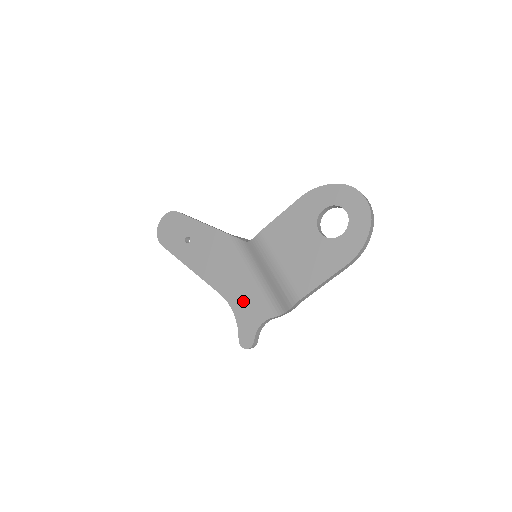
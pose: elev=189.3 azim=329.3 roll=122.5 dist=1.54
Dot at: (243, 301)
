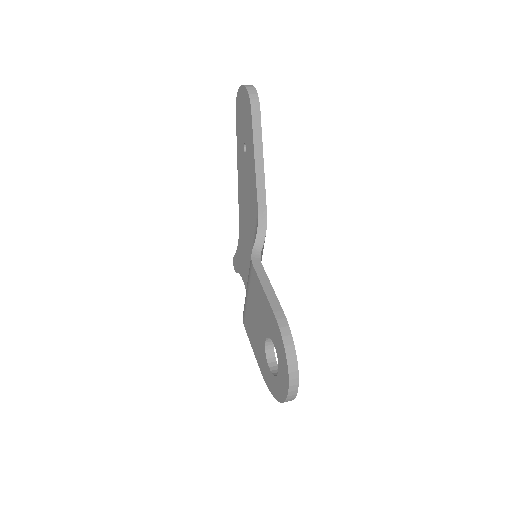
Dot at: (242, 252)
